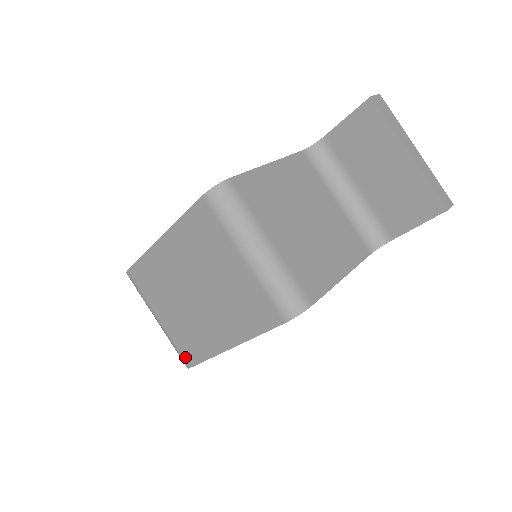
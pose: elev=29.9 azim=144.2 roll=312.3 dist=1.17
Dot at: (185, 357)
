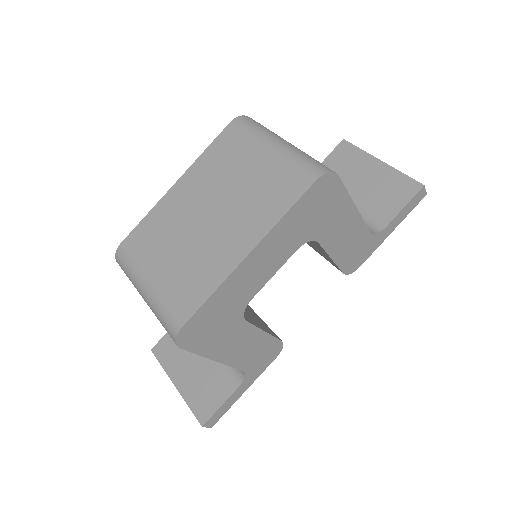
Dot at: (178, 313)
